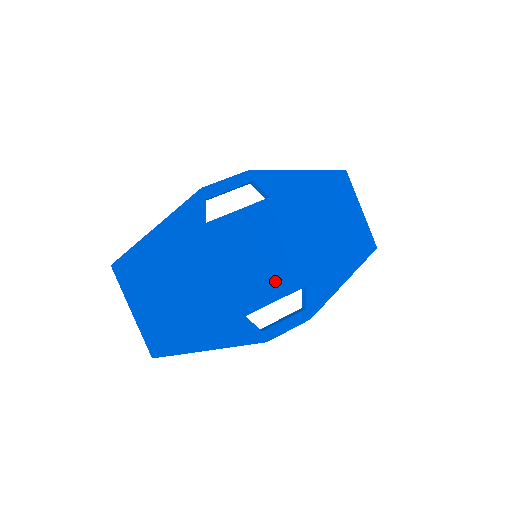
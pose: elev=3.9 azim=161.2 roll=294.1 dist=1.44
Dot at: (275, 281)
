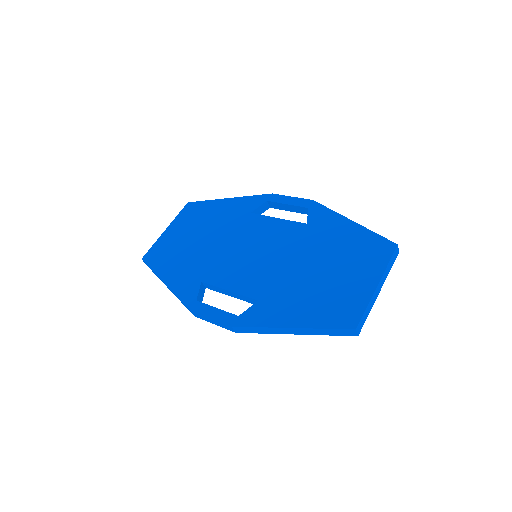
Dot at: (244, 277)
